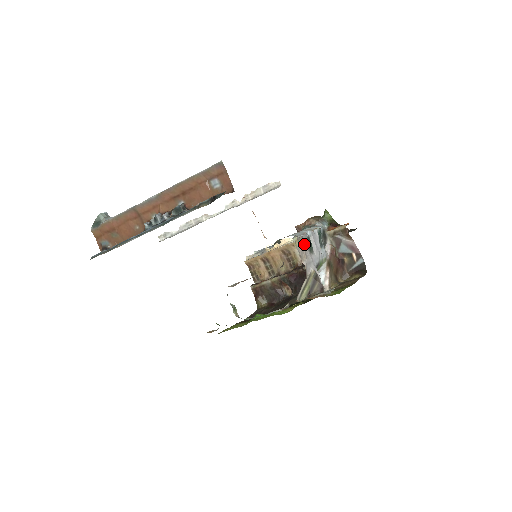
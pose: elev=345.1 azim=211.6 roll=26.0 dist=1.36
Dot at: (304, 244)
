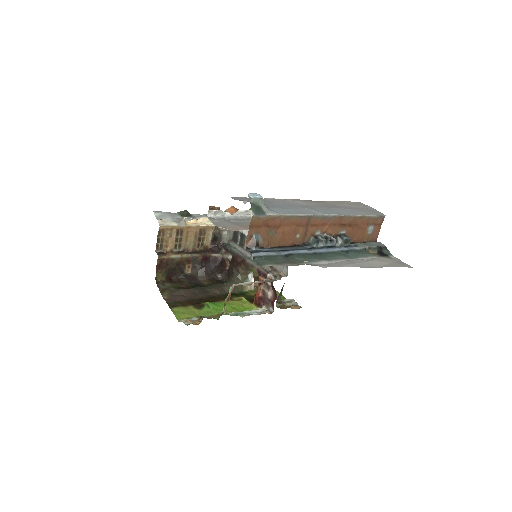
Dot at: occluded
